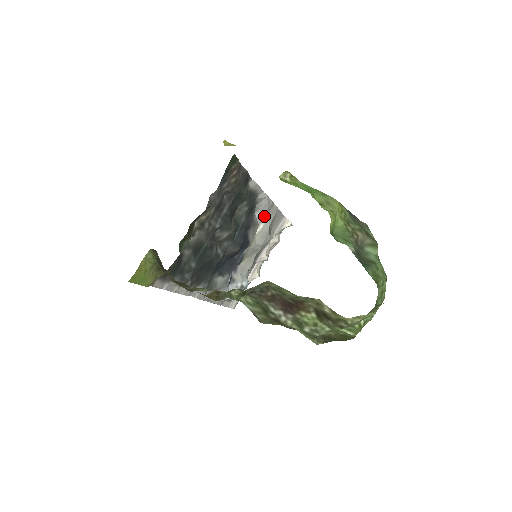
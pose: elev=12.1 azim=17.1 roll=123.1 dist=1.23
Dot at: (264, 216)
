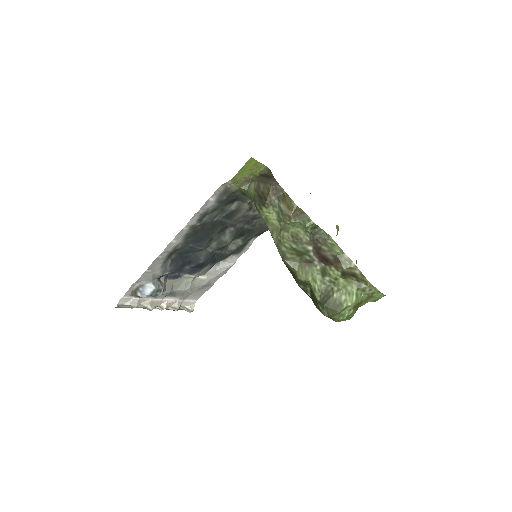
Dot at: (212, 274)
